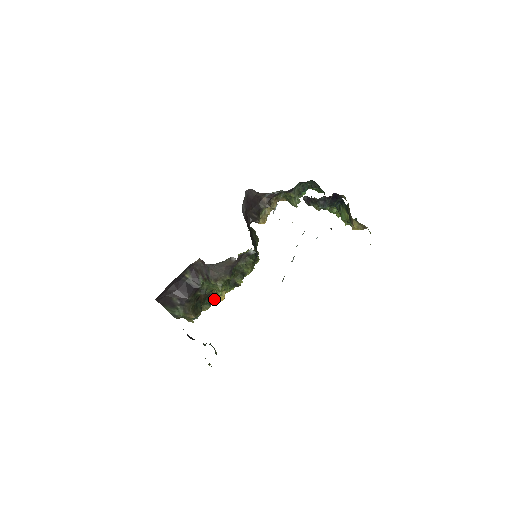
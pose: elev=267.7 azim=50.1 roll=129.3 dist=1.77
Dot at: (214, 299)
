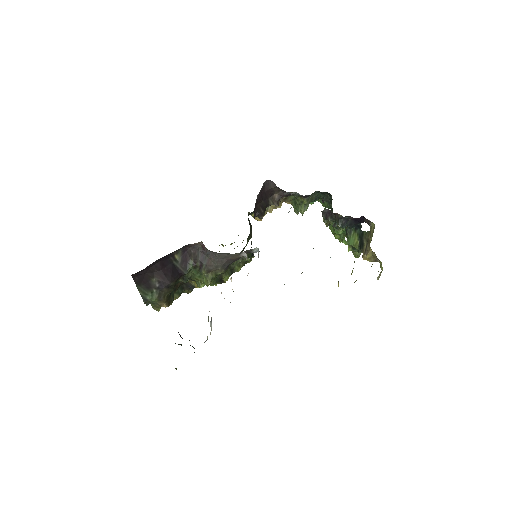
Dot at: (187, 289)
